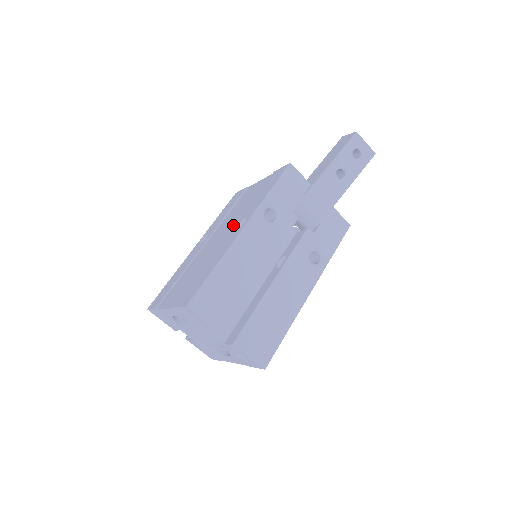
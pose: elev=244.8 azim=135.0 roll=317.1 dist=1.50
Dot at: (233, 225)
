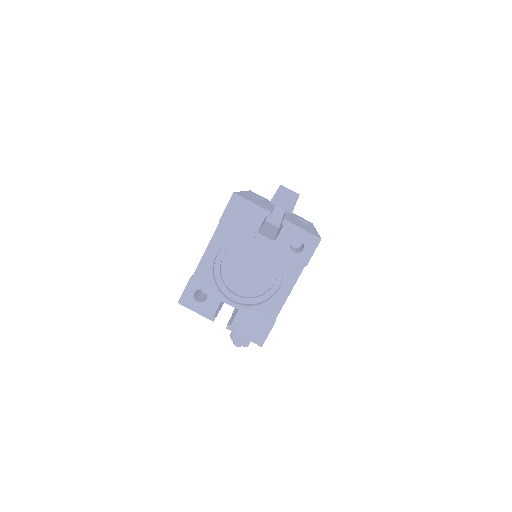
Dot at: occluded
